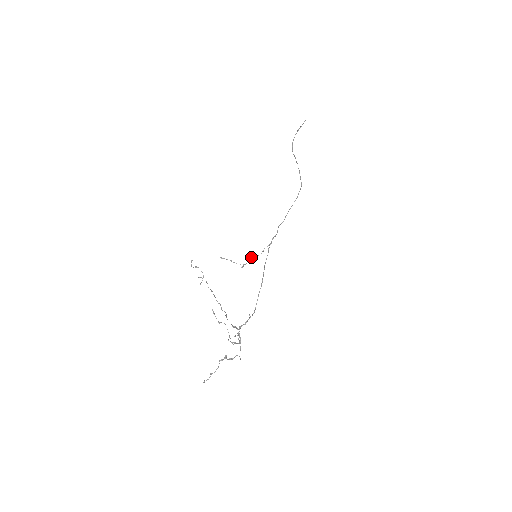
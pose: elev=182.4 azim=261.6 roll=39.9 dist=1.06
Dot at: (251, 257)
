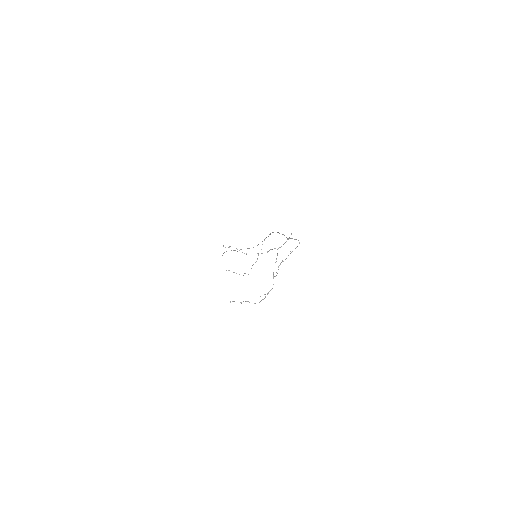
Dot at: (244, 273)
